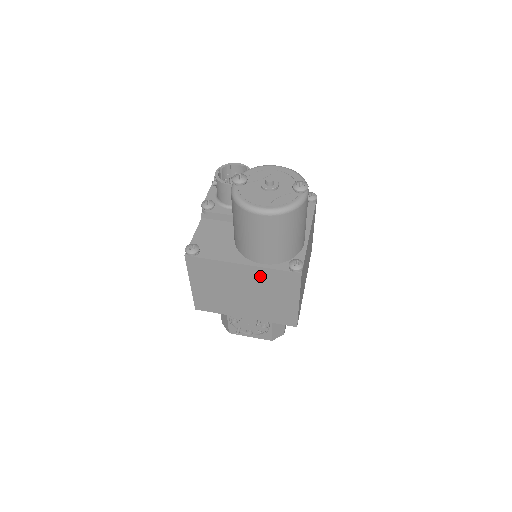
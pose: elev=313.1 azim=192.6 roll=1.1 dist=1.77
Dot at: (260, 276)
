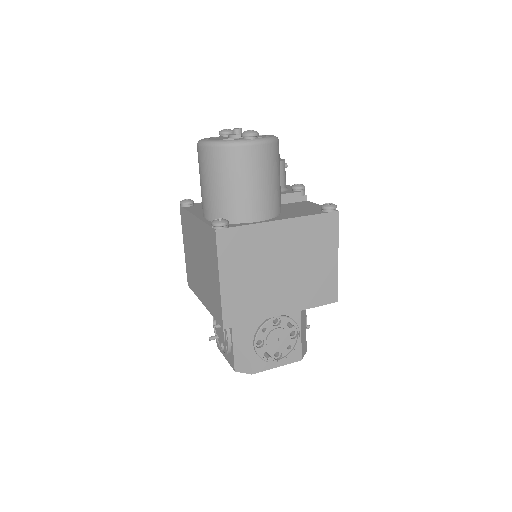
Dot at: (202, 234)
